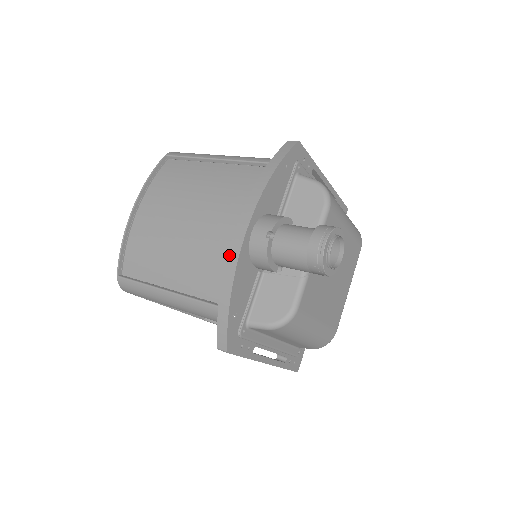
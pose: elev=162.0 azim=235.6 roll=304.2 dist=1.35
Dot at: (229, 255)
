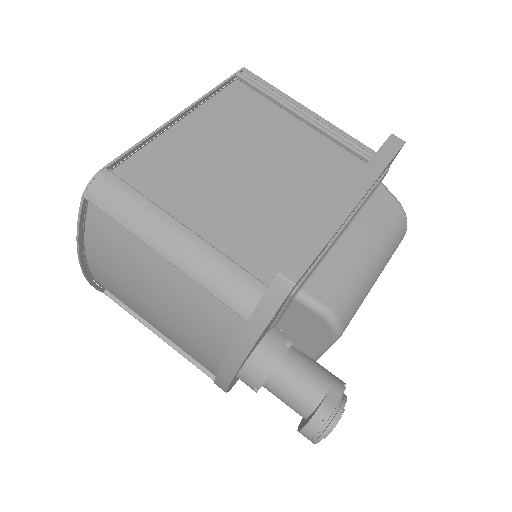
Dot at: (216, 382)
